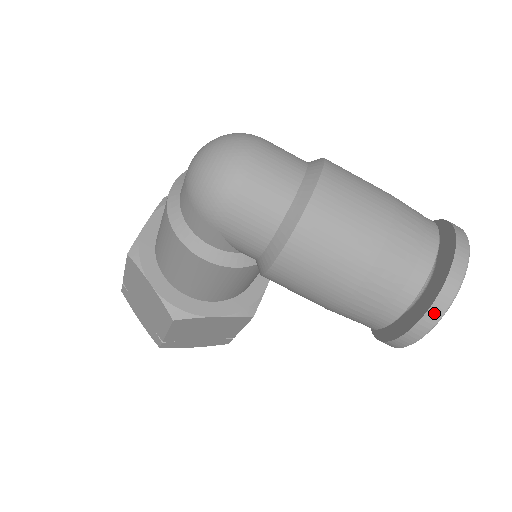
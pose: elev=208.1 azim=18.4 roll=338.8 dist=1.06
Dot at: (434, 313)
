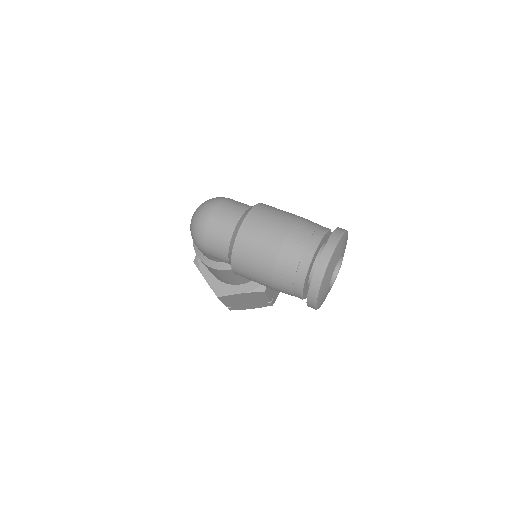
Dot at: (312, 291)
